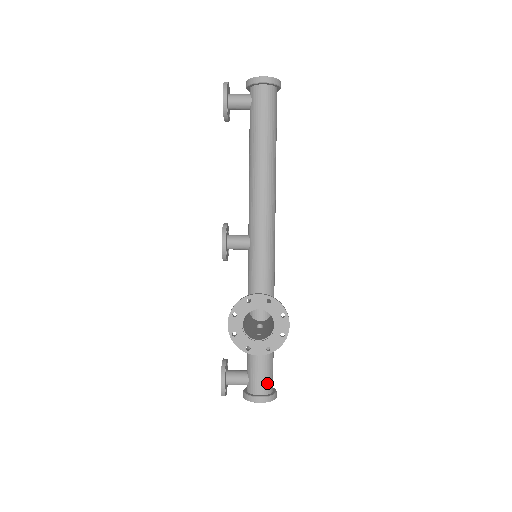
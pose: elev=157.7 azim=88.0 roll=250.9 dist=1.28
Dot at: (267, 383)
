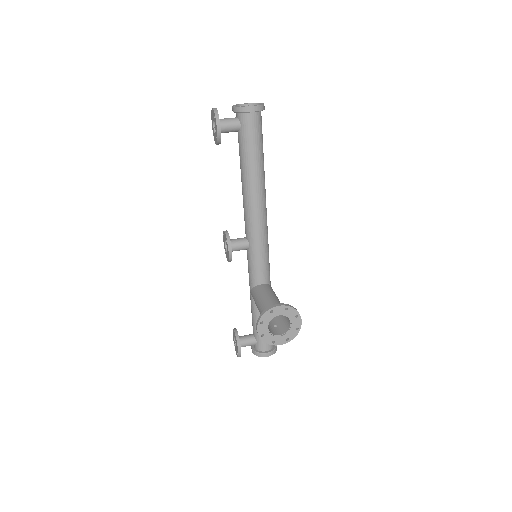
Dot at: occluded
